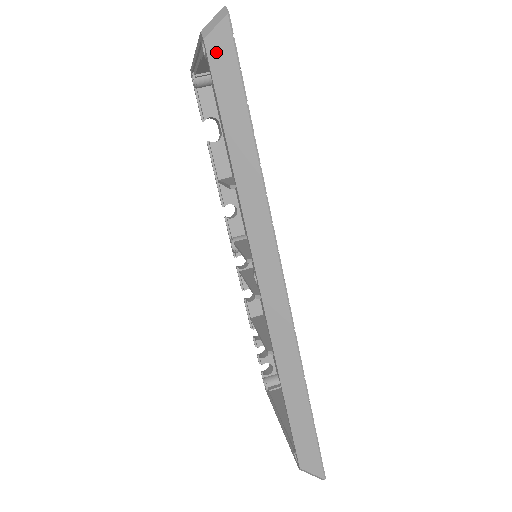
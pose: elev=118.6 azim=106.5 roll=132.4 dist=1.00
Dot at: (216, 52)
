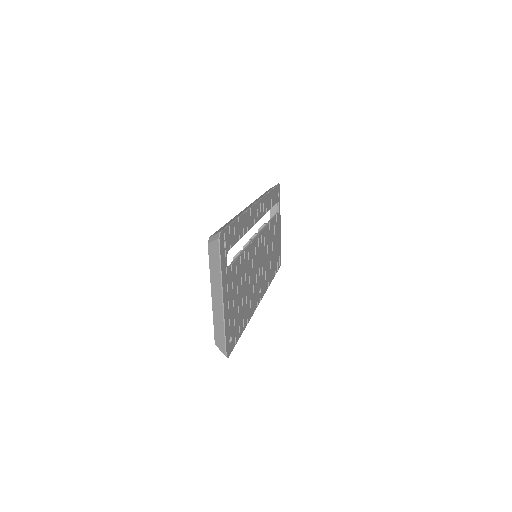
Dot at: occluded
